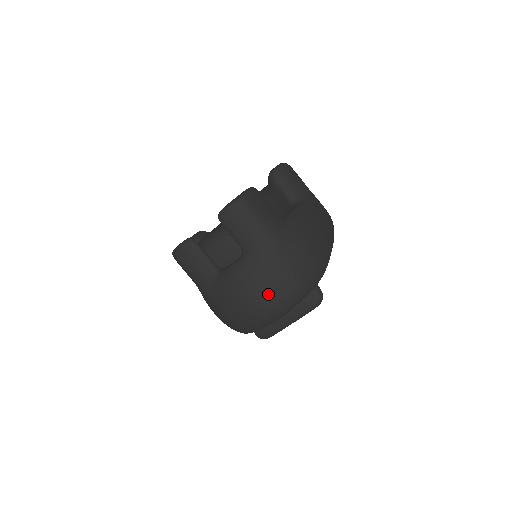
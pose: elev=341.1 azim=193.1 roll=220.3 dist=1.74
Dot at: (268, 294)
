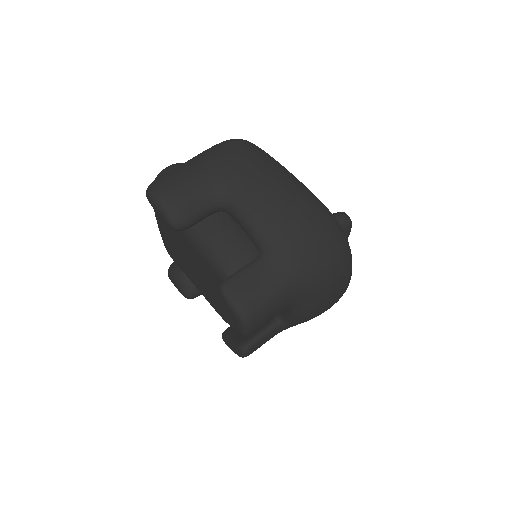
Dot at: (338, 293)
